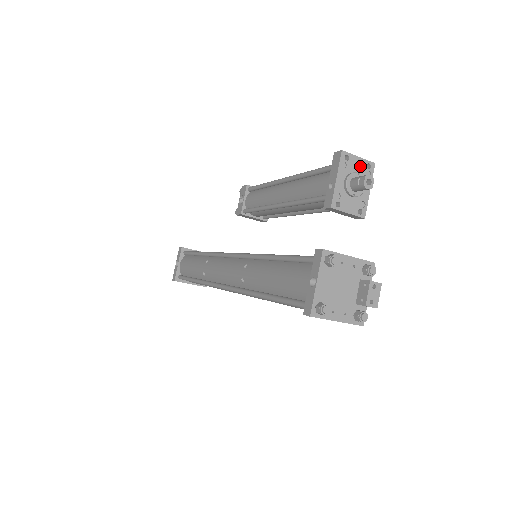
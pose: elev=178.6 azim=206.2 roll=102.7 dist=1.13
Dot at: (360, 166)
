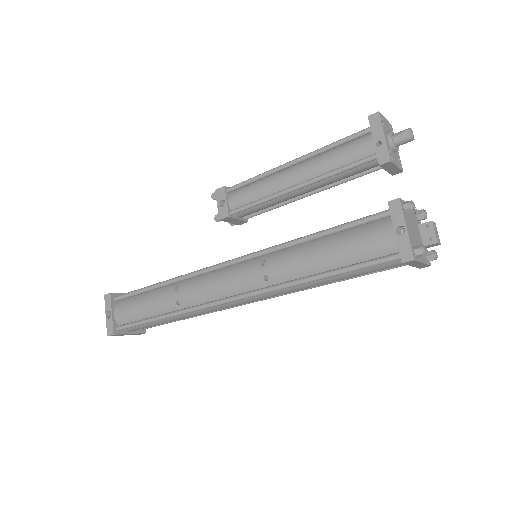
Dot at: (388, 126)
